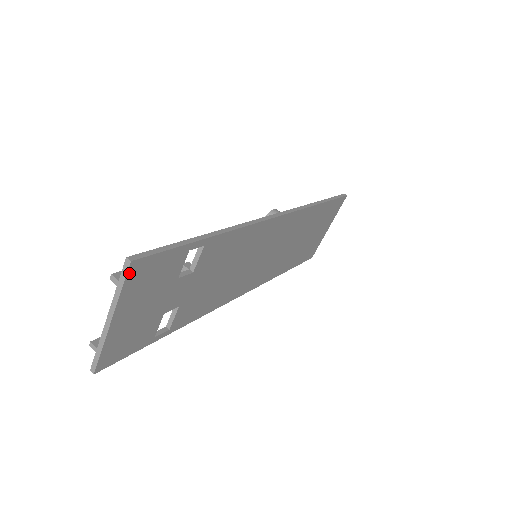
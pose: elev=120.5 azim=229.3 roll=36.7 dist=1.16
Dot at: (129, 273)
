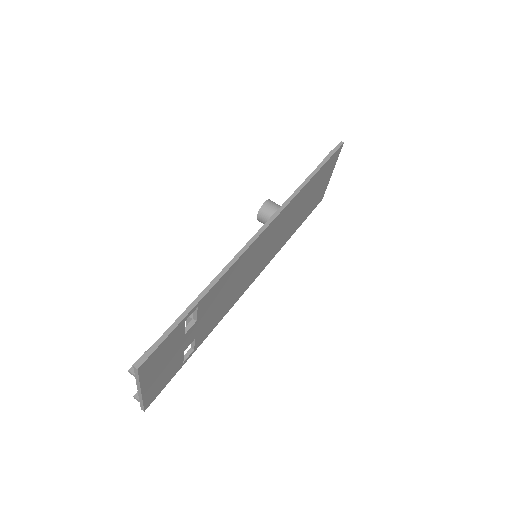
Dot at: (140, 372)
